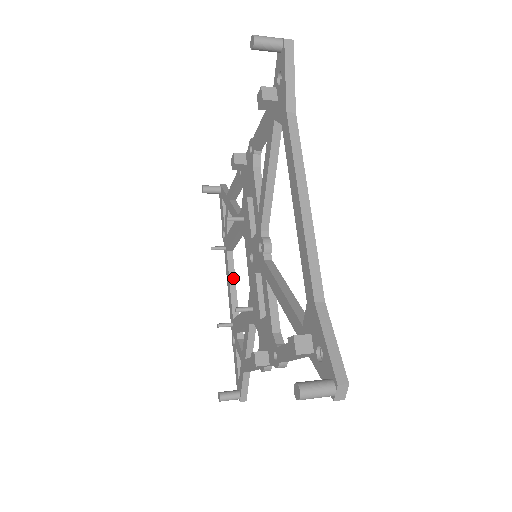
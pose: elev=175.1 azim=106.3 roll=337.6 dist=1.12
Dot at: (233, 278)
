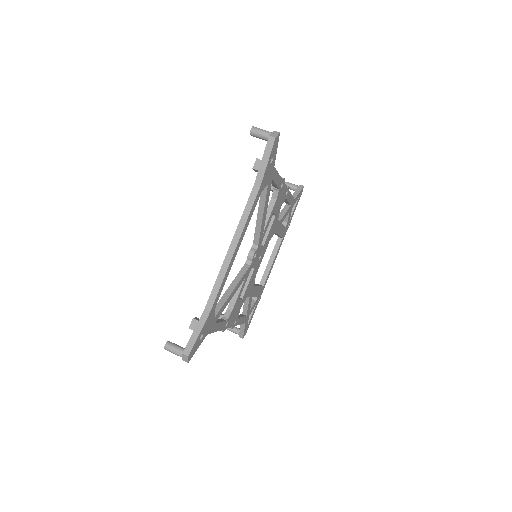
Dot at: (273, 257)
